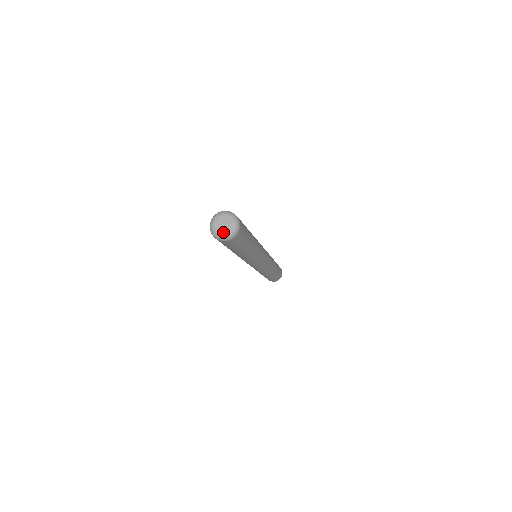
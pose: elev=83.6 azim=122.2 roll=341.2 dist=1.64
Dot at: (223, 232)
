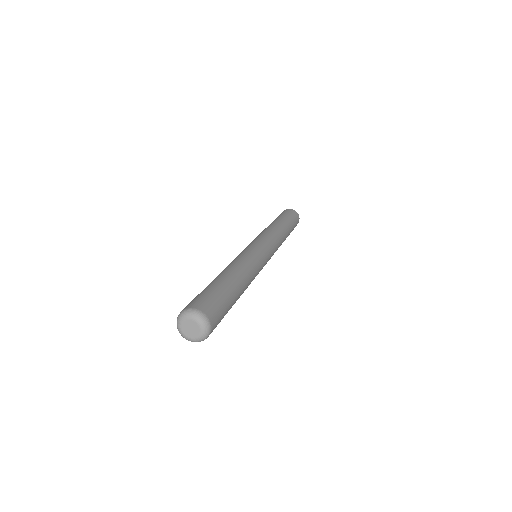
Dot at: (192, 337)
